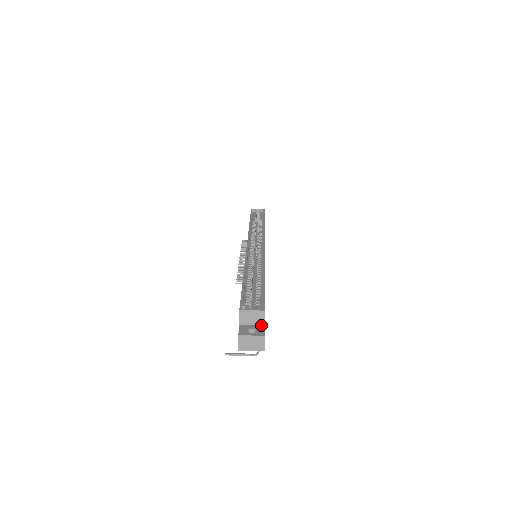
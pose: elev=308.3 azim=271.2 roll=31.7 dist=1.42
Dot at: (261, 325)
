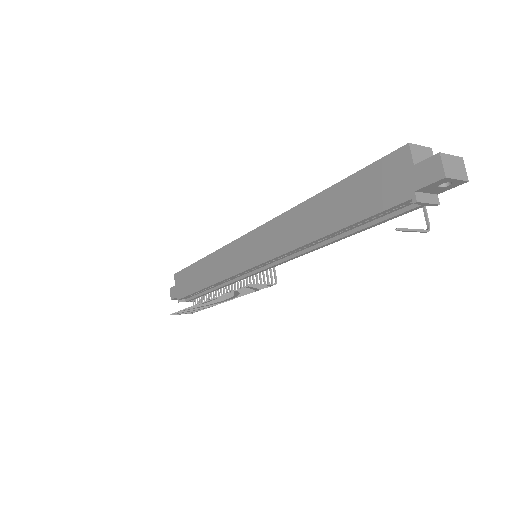
Dot at: occluded
